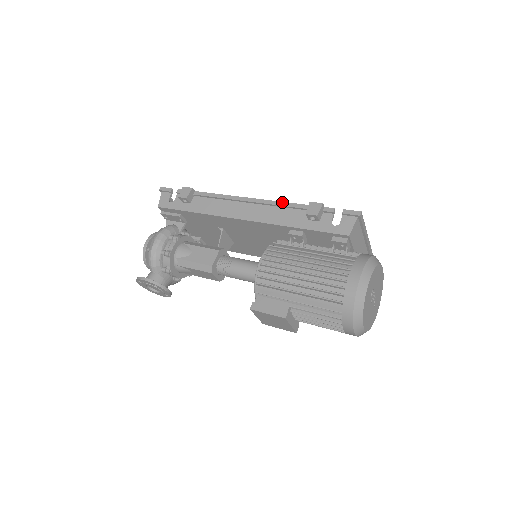
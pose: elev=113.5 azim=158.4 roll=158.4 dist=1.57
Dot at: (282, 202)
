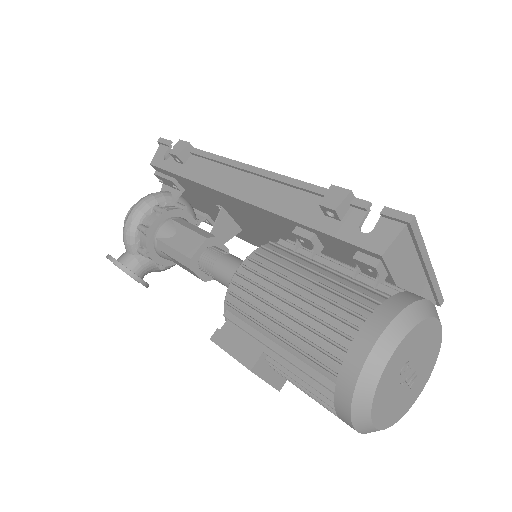
Dot at: (295, 179)
